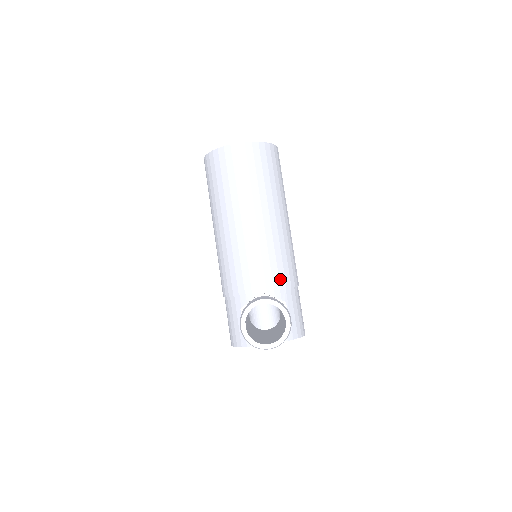
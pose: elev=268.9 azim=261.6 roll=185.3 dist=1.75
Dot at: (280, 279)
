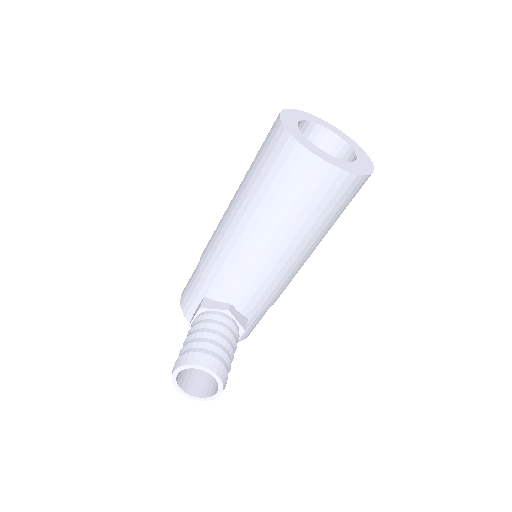
Dot at: (258, 303)
